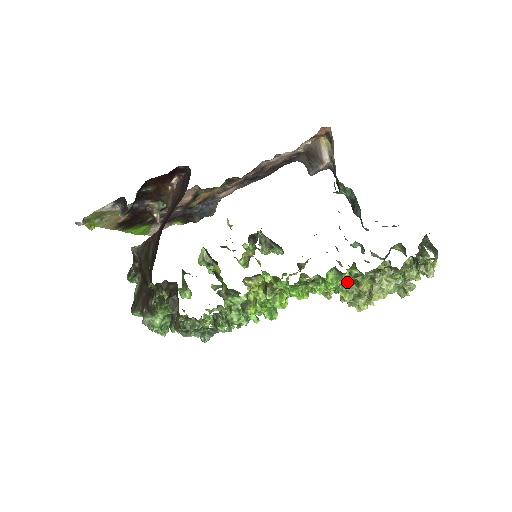
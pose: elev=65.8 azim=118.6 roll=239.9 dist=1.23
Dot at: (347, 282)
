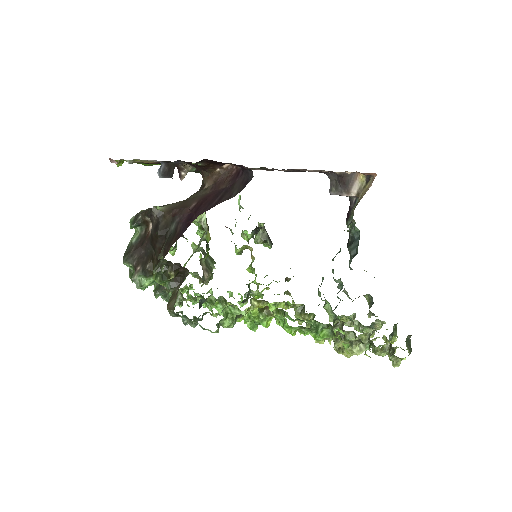
Dot at: occluded
